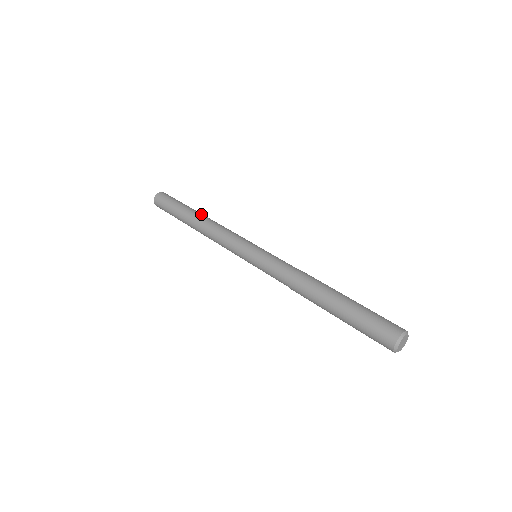
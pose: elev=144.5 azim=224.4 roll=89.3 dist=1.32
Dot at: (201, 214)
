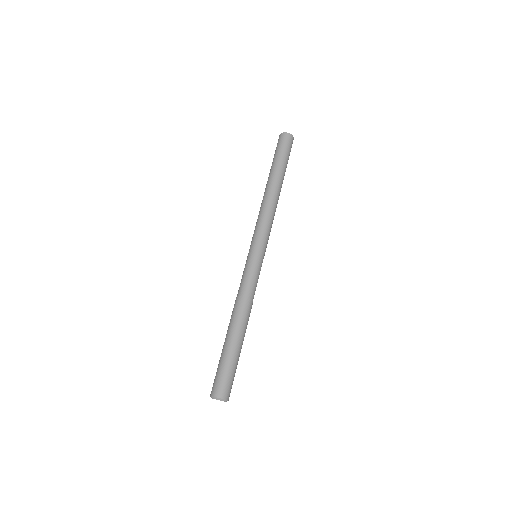
Dot at: (271, 184)
